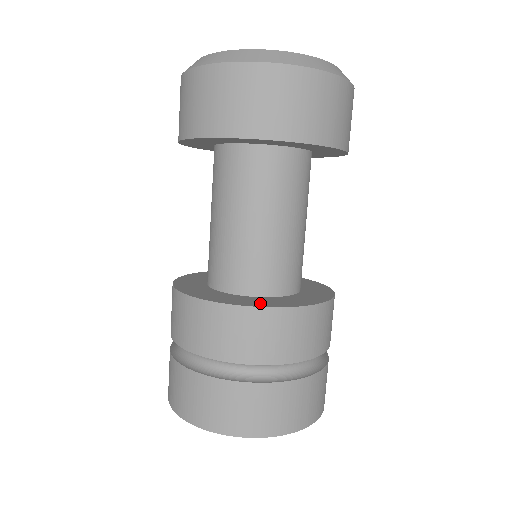
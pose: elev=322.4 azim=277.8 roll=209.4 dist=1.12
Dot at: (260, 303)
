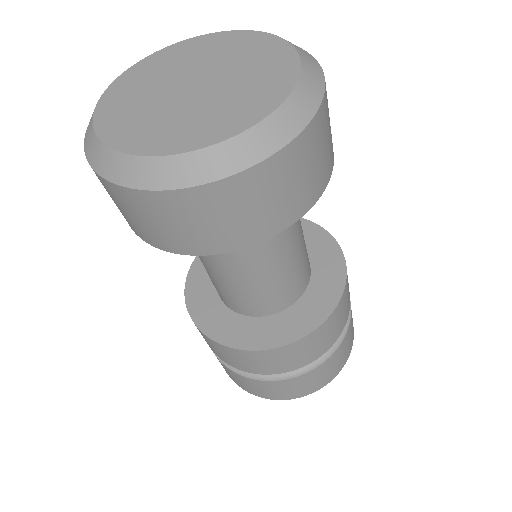
Dot at: (325, 302)
